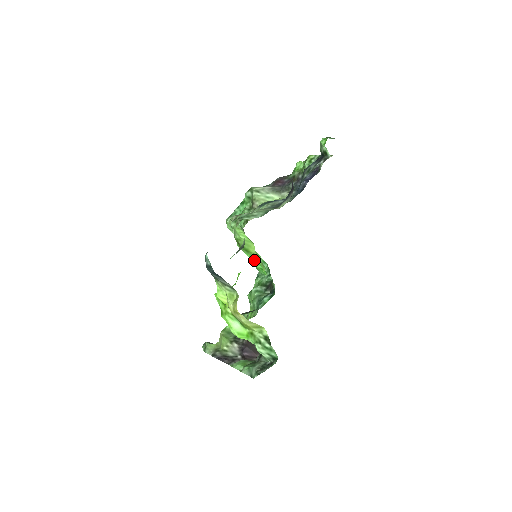
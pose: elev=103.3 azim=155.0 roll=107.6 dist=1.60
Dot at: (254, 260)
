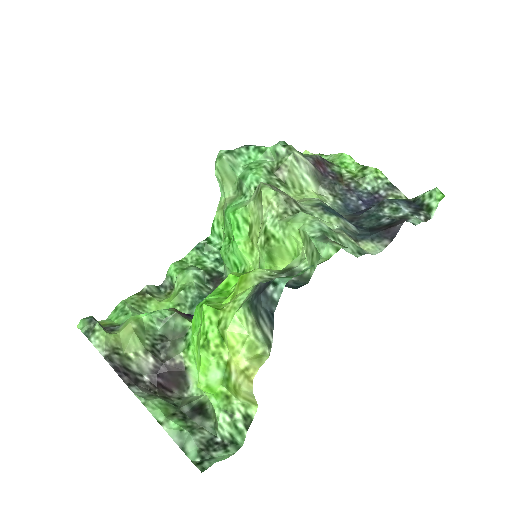
Dot at: (243, 254)
